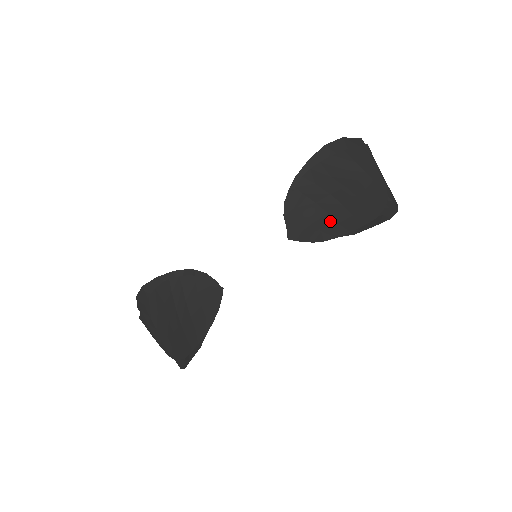
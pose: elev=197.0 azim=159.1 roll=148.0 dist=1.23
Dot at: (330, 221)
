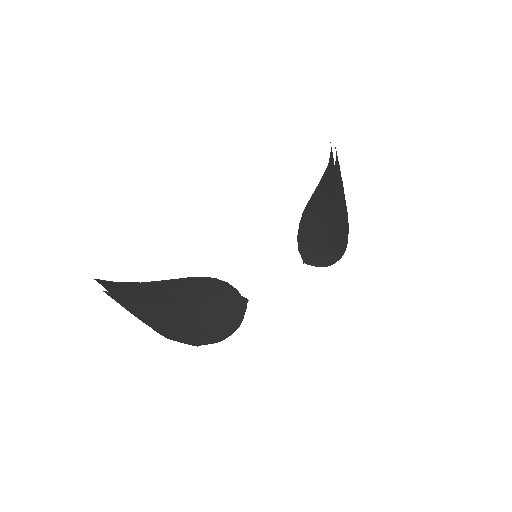
Dot at: (331, 249)
